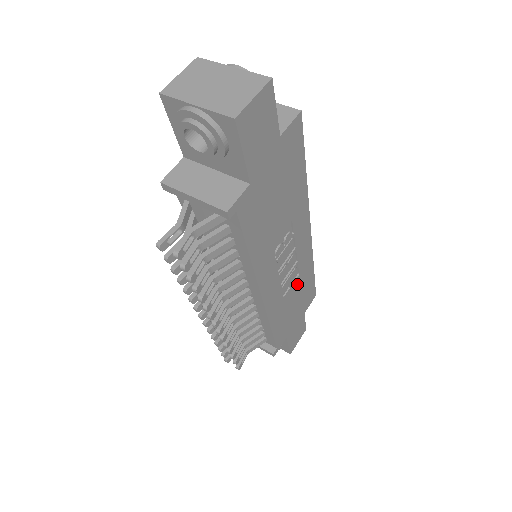
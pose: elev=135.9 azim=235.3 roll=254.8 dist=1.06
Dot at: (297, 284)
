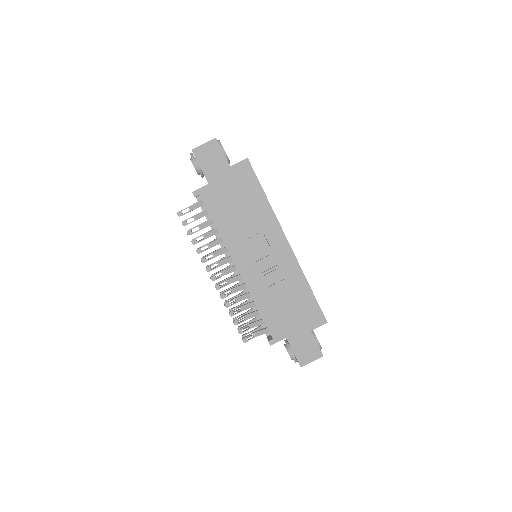
Dot at: (286, 287)
